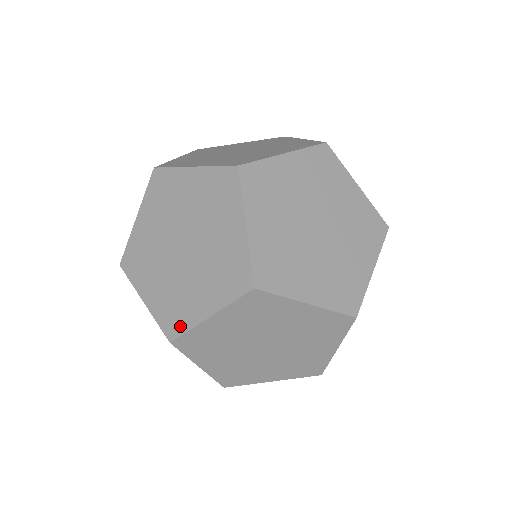
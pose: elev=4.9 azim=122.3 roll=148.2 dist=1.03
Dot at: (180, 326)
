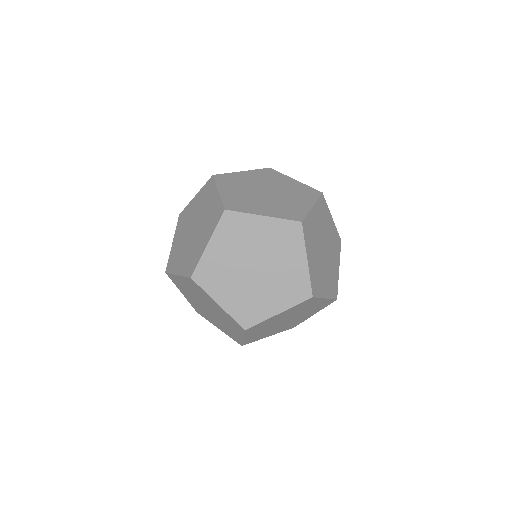
Dot at: (254, 320)
